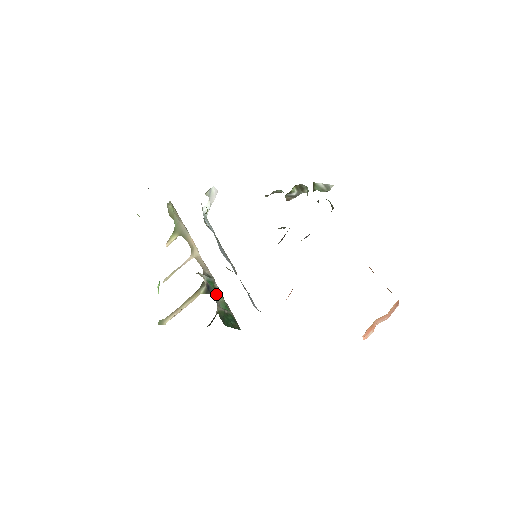
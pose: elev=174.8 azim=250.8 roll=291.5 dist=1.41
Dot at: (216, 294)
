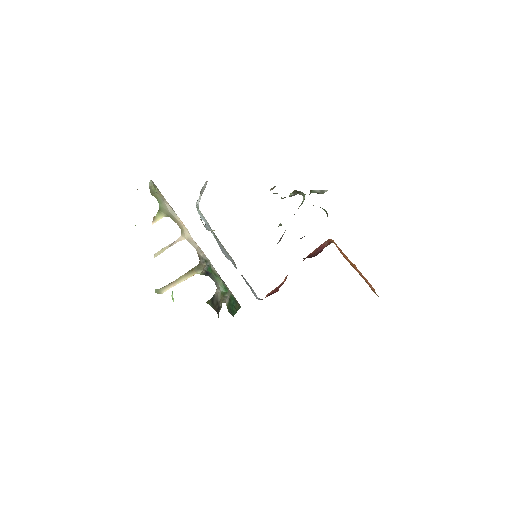
Dot at: (215, 278)
